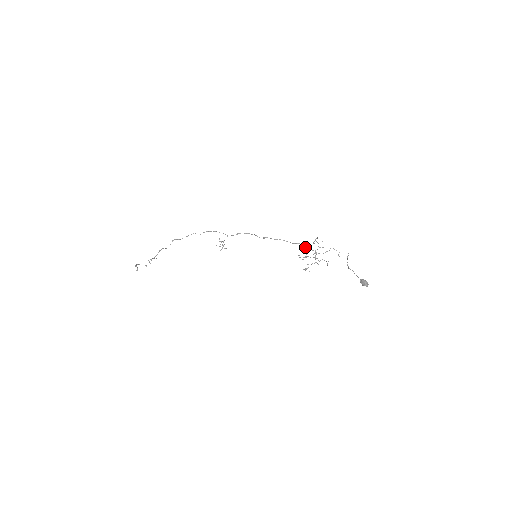
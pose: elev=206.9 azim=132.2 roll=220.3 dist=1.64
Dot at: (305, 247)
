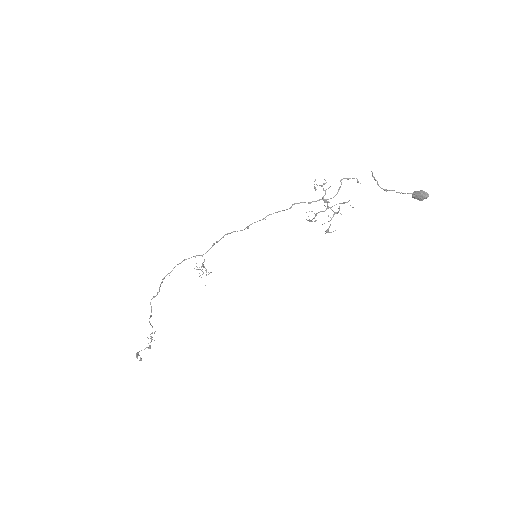
Dot at: occluded
